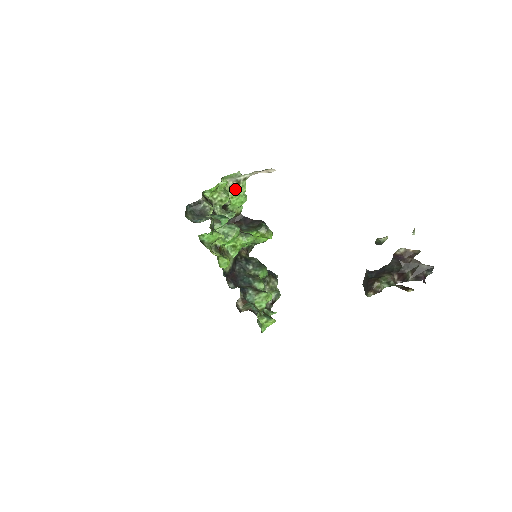
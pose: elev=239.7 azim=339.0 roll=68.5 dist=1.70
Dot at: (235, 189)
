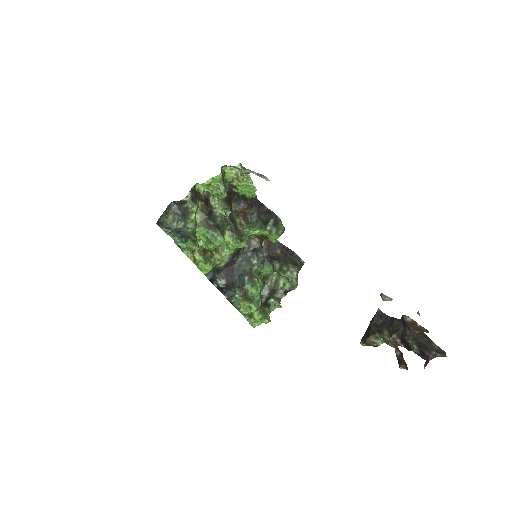
Dot at: (241, 178)
